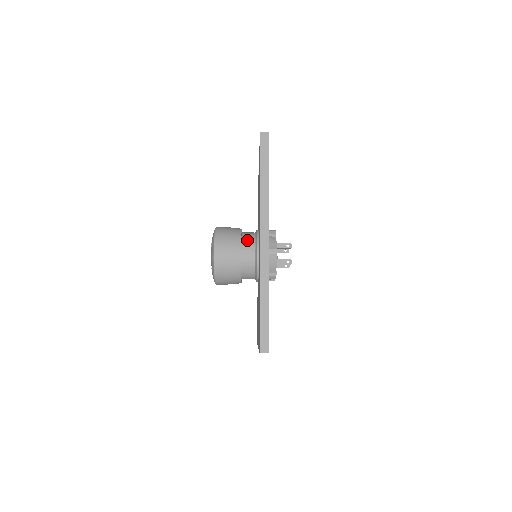
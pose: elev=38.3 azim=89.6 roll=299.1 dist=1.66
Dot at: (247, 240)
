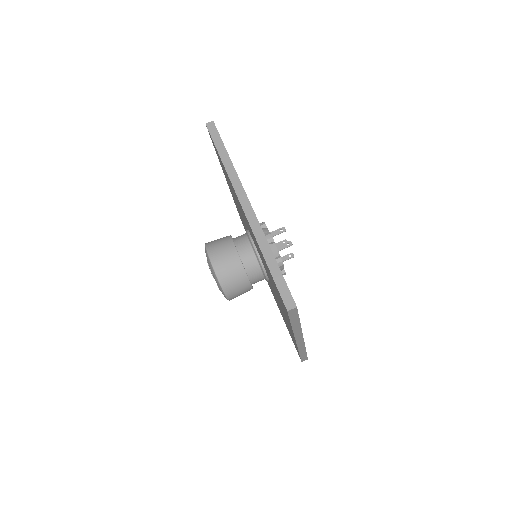
Dot at: (239, 240)
